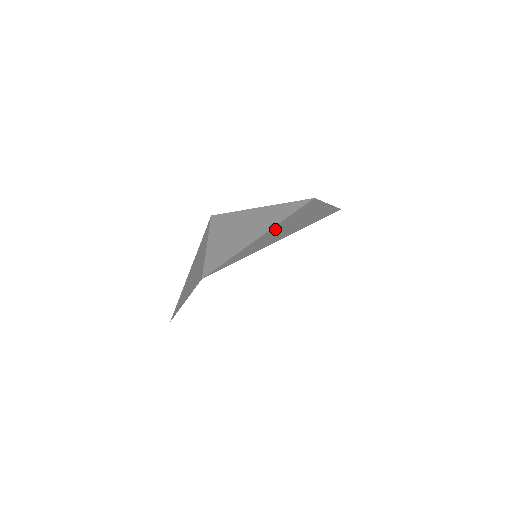
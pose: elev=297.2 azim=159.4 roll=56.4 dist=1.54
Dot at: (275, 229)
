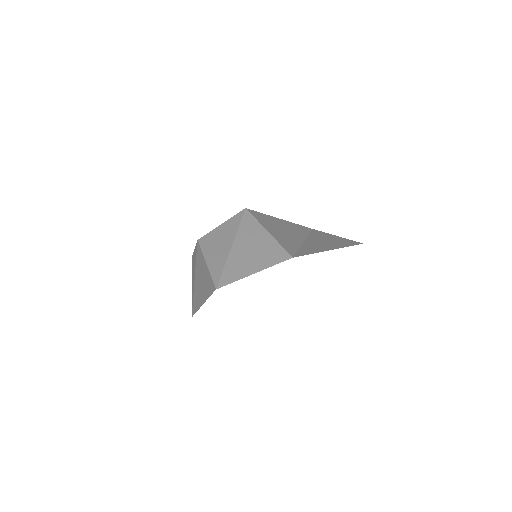
Dot at: (312, 240)
